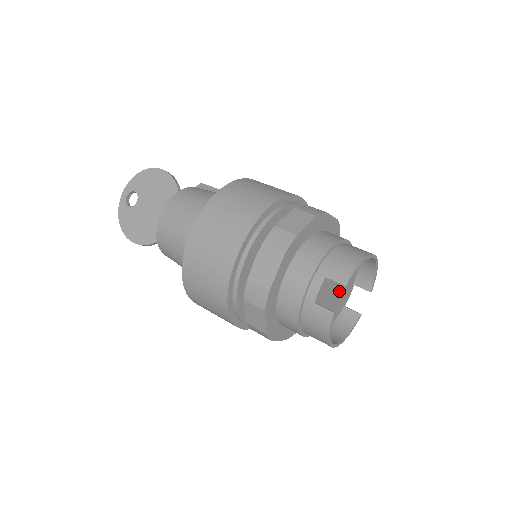
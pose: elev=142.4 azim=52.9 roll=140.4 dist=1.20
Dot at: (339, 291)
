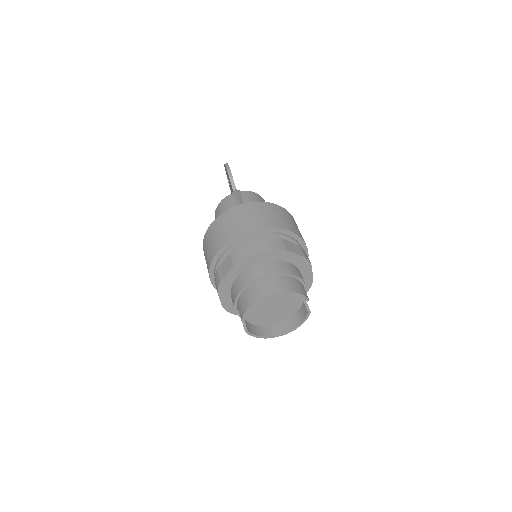
Dot at: (278, 302)
